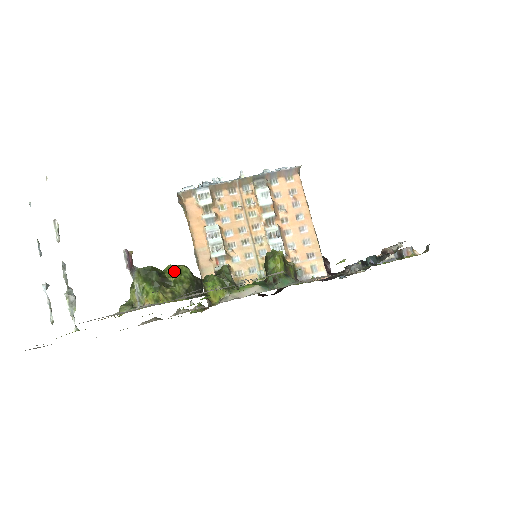
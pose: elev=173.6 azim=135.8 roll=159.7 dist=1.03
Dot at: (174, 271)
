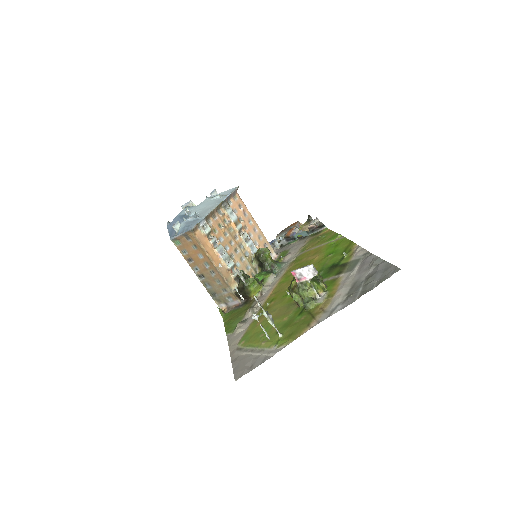
Dot at: occluded
